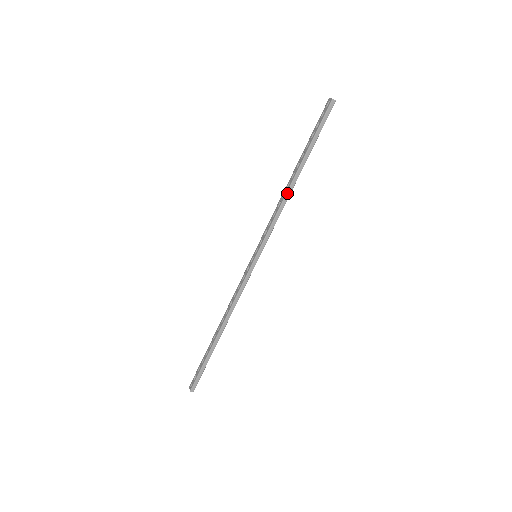
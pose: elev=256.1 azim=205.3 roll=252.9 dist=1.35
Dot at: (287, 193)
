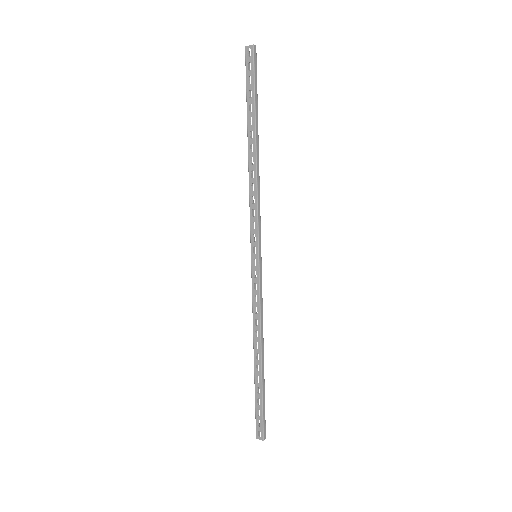
Dot at: (257, 170)
